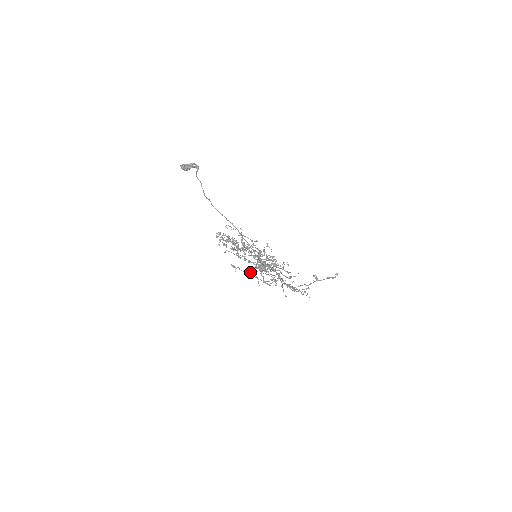
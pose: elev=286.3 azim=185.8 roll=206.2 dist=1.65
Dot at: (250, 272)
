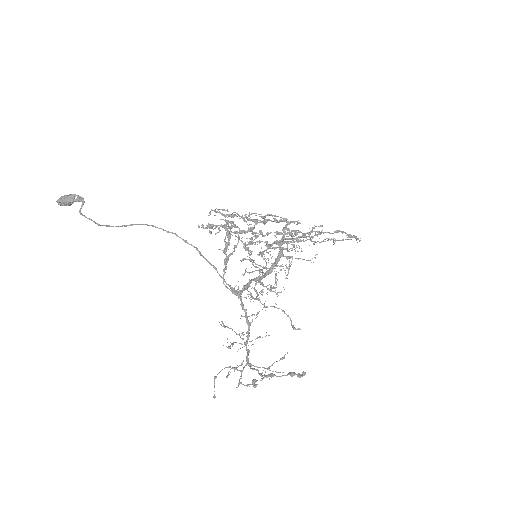
Dot at: occluded
